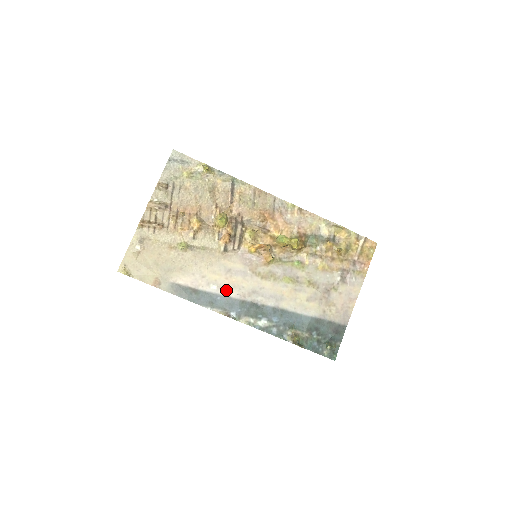
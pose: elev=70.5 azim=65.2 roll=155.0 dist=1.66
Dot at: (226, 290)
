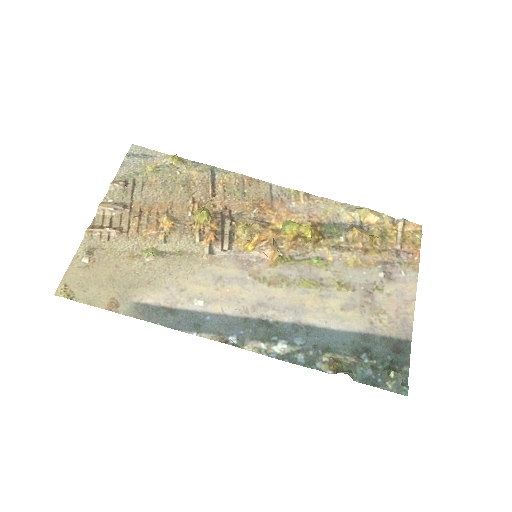
Dot at: (218, 305)
